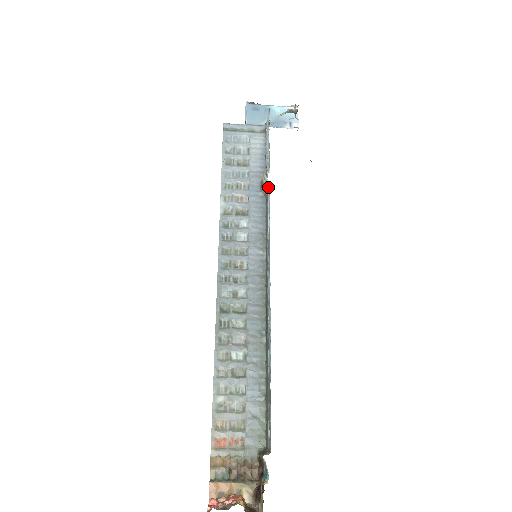
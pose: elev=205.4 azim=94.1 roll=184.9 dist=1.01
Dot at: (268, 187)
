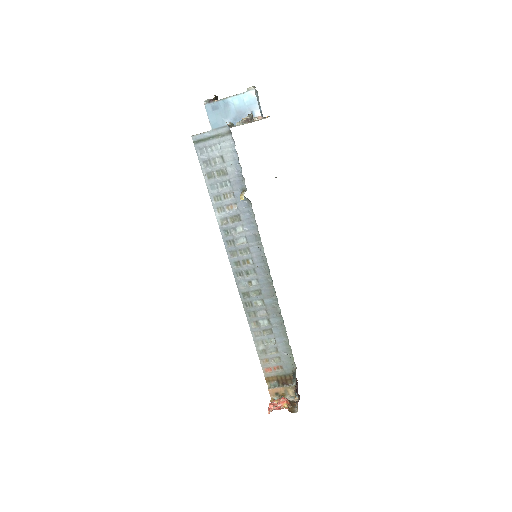
Dot at: occluded
